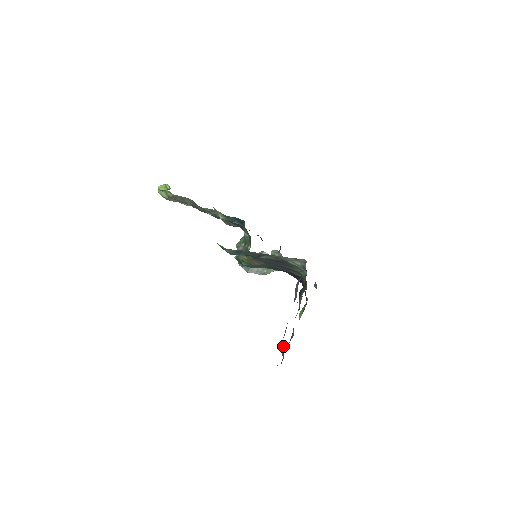
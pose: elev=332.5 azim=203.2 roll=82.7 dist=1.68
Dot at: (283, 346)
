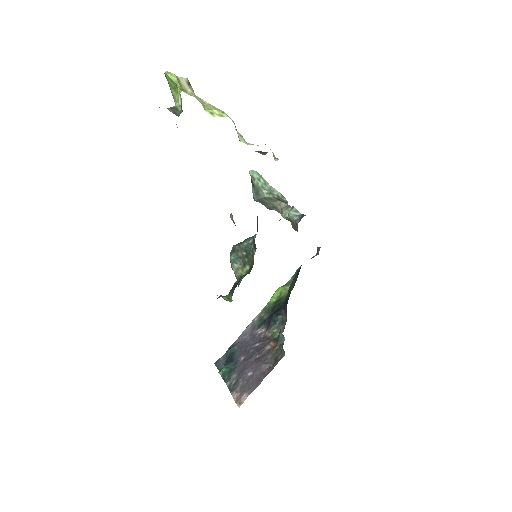
Dot at: (229, 357)
